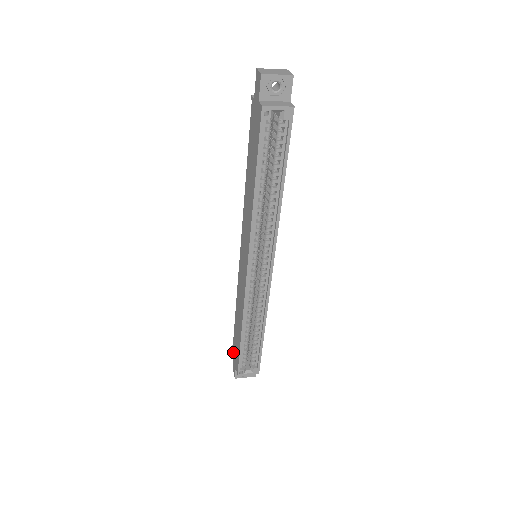
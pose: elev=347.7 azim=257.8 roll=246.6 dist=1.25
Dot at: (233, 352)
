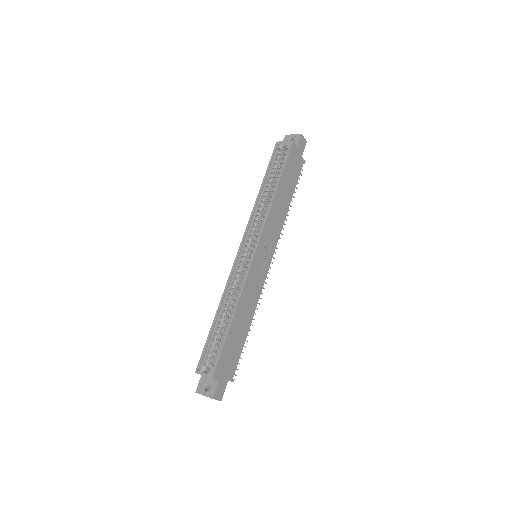
Dot at: occluded
